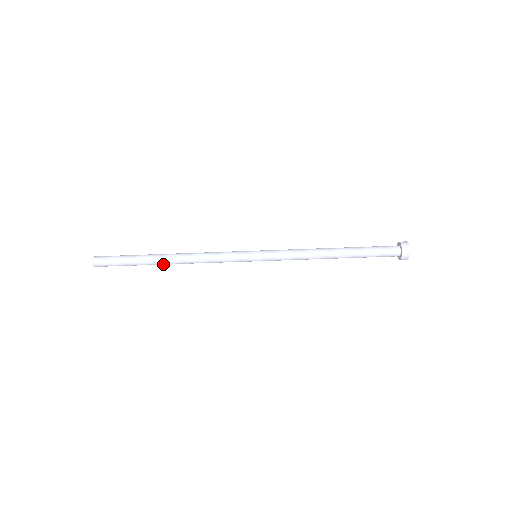
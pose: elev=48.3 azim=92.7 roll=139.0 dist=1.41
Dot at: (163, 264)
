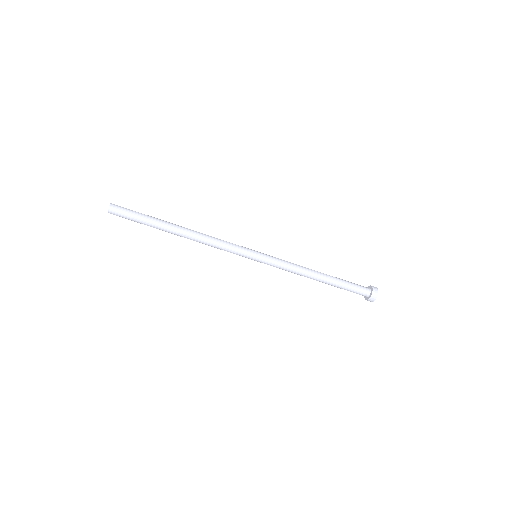
Dot at: (173, 233)
